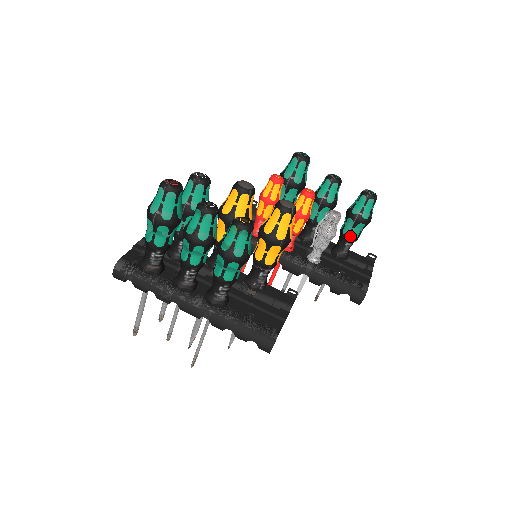
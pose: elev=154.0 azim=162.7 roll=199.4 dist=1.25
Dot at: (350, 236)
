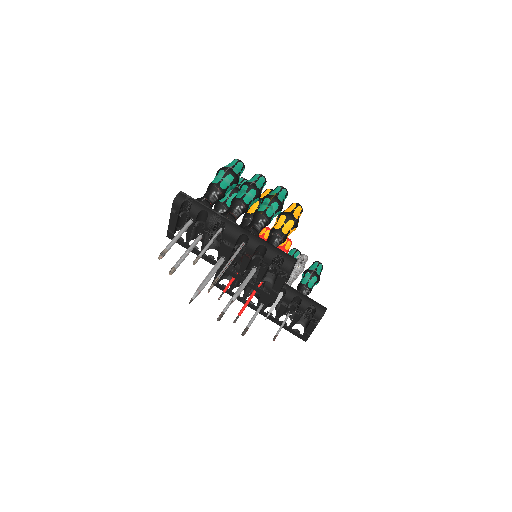
Dot at: (307, 285)
